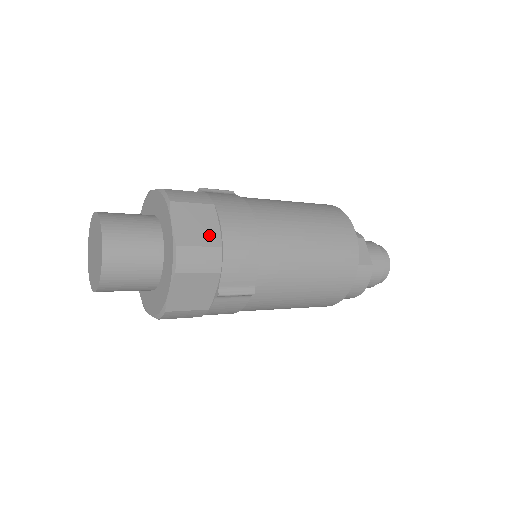
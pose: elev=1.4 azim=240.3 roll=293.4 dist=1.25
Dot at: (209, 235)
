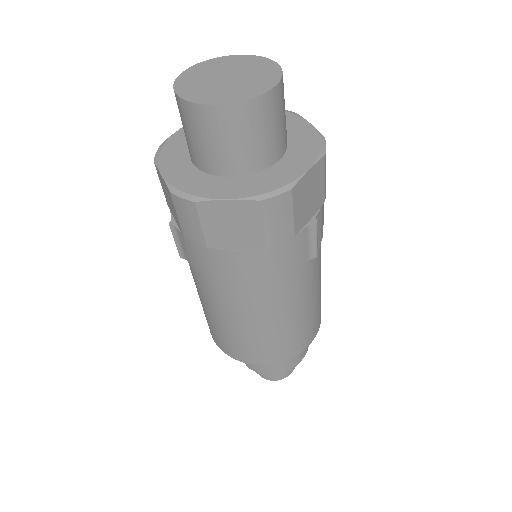
Dot at: occluded
